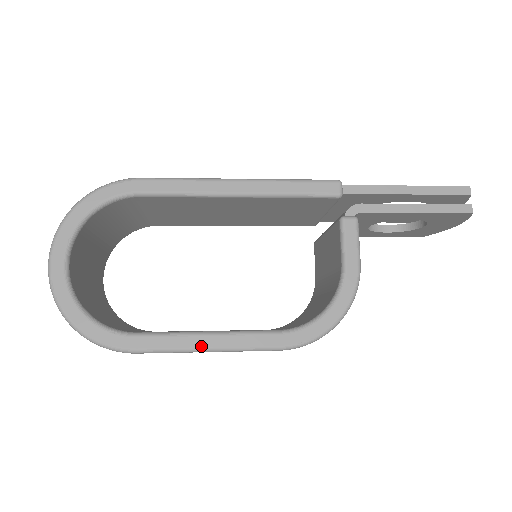
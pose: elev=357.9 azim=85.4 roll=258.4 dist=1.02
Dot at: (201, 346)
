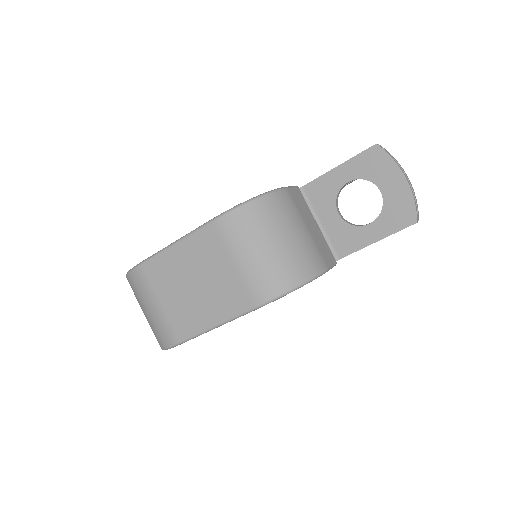
Dot at: (173, 243)
